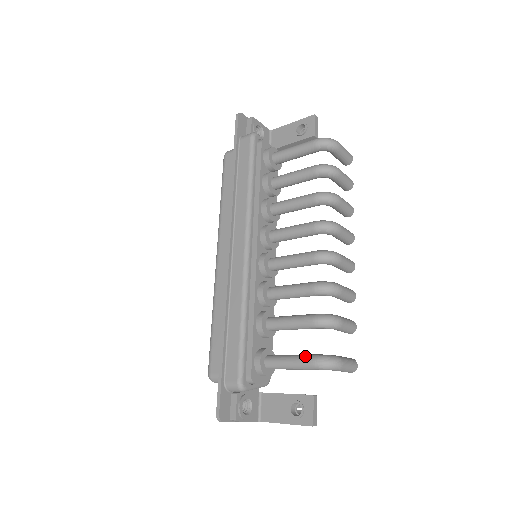
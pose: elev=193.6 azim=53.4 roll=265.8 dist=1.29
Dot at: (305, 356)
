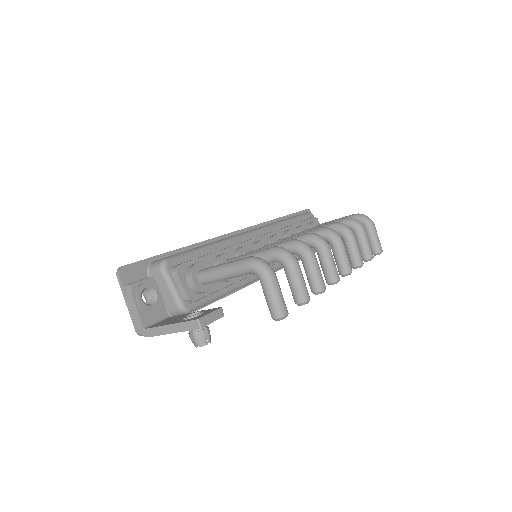
Dot at: occluded
